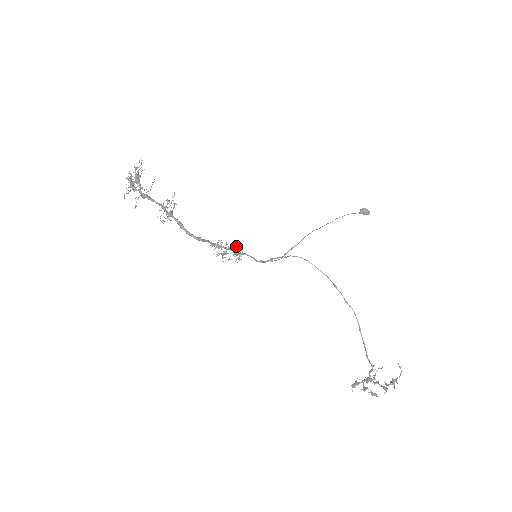
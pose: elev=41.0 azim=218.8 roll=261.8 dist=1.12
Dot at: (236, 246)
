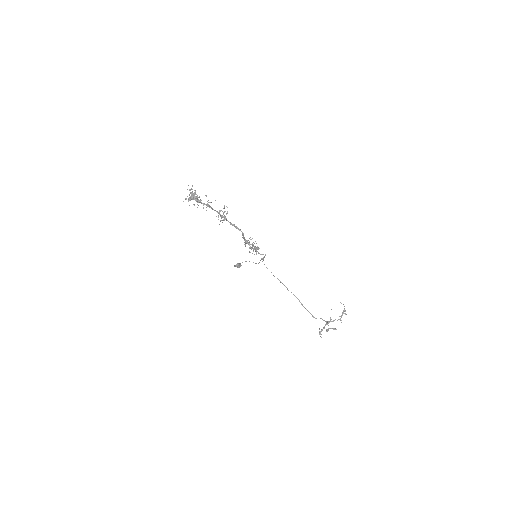
Dot at: (256, 243)
